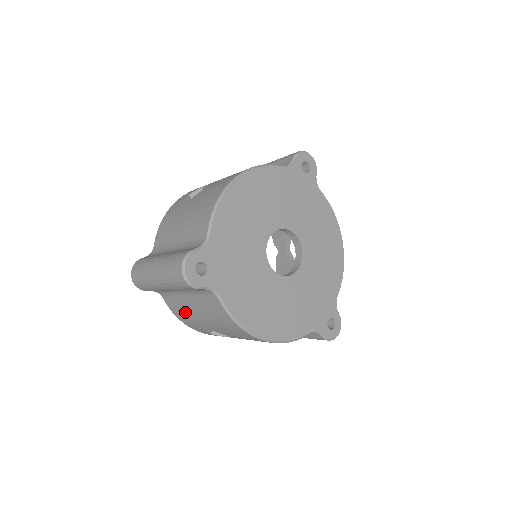
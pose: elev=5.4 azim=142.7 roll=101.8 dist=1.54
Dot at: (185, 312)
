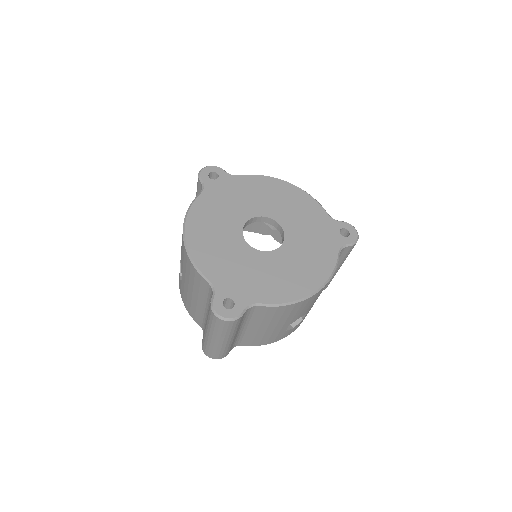
Dot at: (261, 336)
